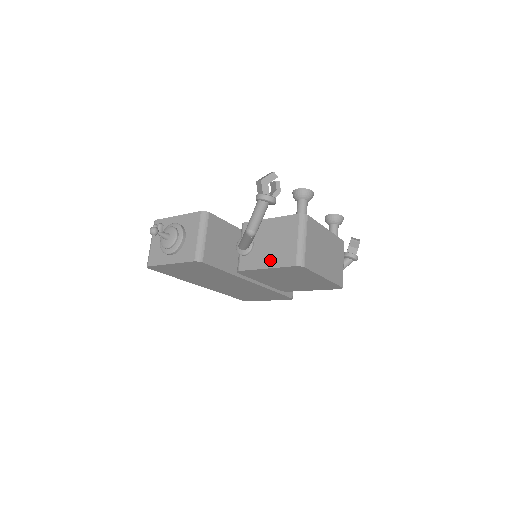
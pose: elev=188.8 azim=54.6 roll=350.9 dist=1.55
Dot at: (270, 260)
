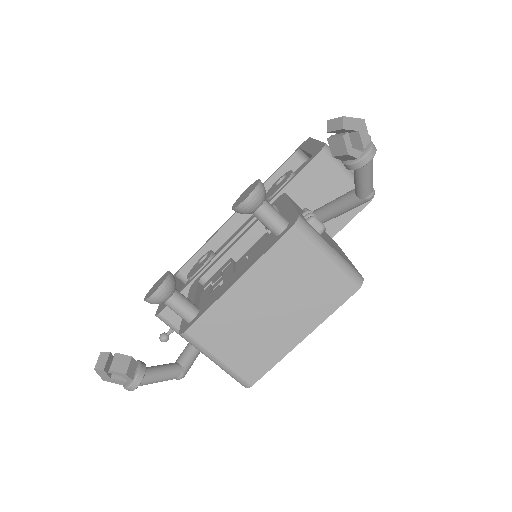
Dot at: occluded
